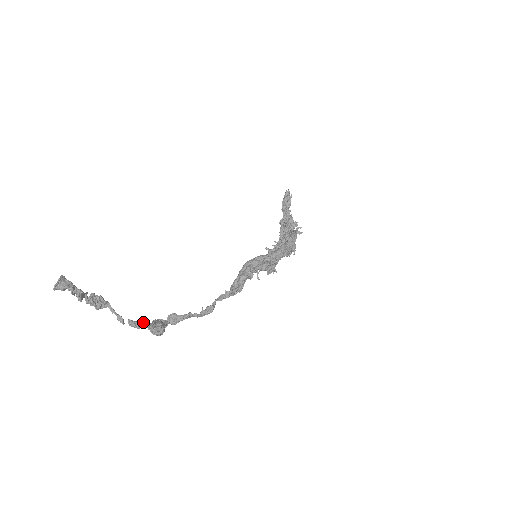
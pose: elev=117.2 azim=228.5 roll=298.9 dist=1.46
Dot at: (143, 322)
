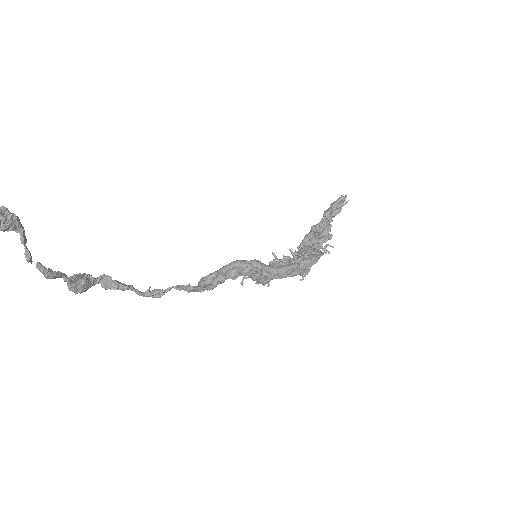
Dot at: (59, 272)
